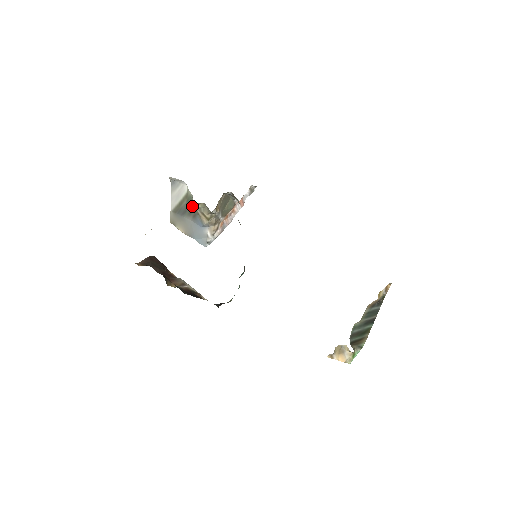
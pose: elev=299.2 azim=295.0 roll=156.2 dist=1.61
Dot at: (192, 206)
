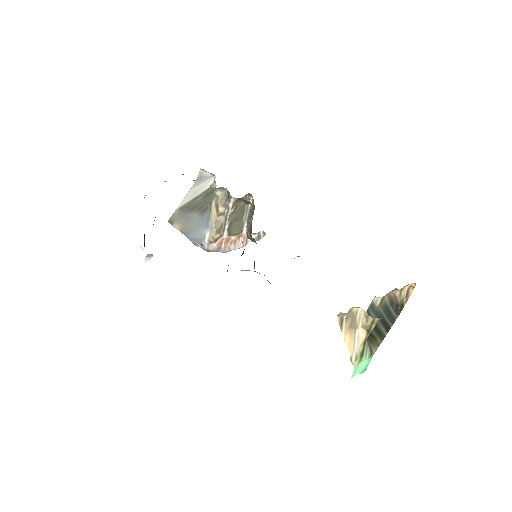
Dot at: (209, 198)
